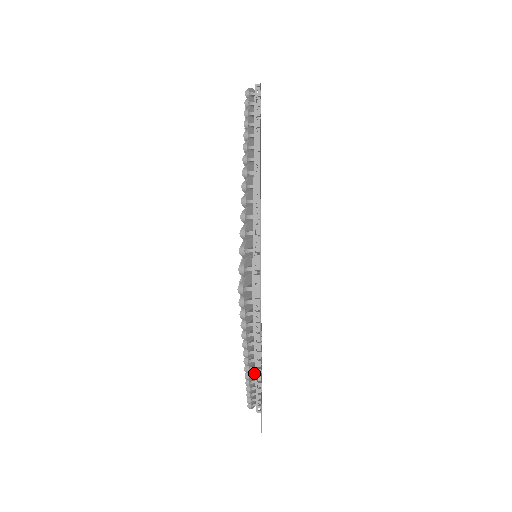
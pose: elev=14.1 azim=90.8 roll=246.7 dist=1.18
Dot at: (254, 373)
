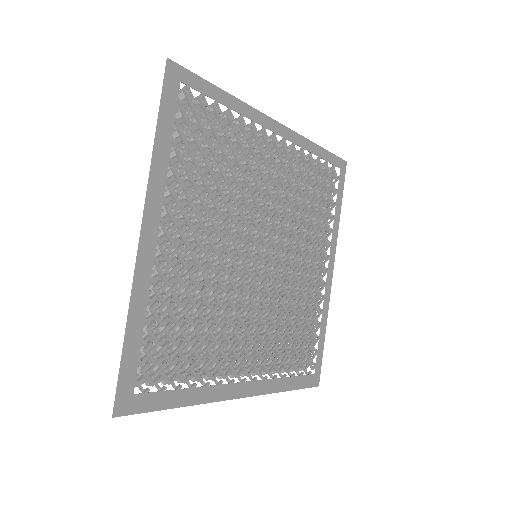
Dot at: occluded
